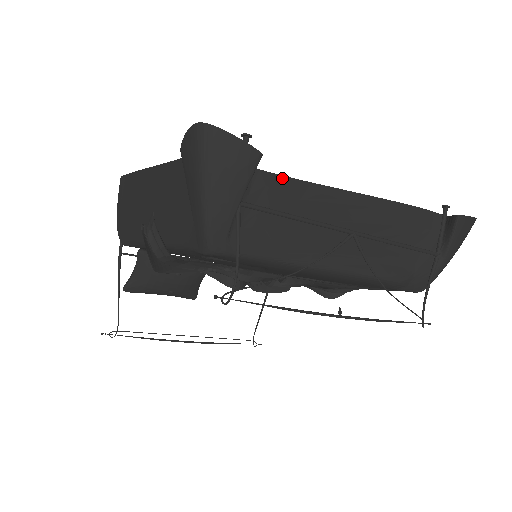
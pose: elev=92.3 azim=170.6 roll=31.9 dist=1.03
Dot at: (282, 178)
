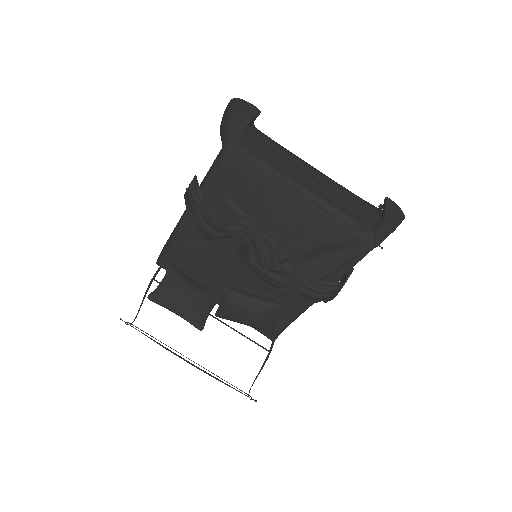
Dot at: (271, 139)
